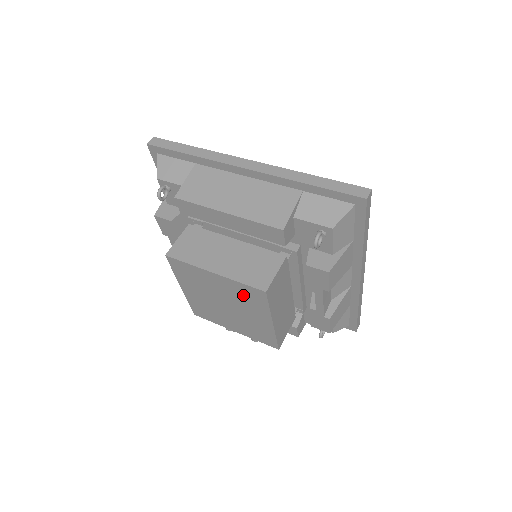
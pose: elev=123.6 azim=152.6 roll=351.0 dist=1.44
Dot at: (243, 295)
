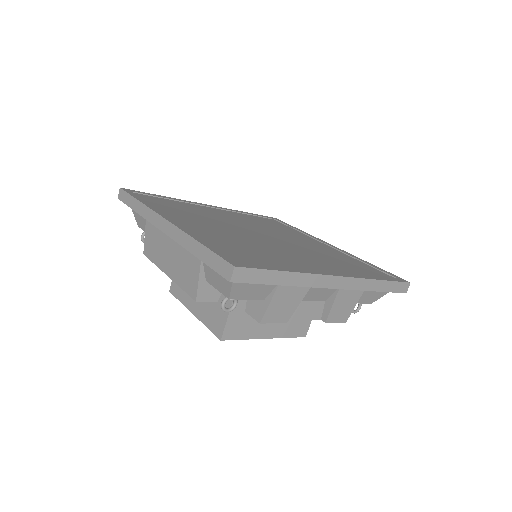
Dot at: occluded
